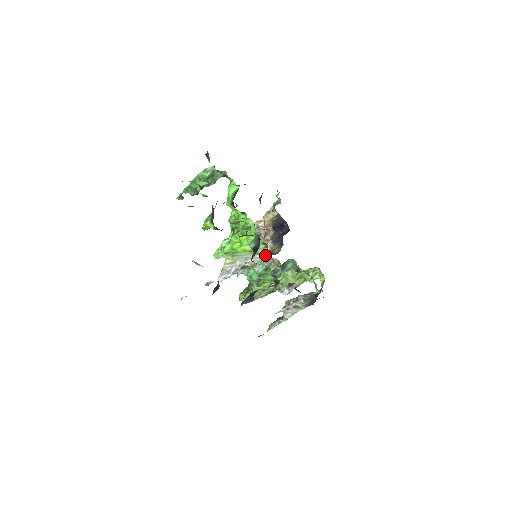
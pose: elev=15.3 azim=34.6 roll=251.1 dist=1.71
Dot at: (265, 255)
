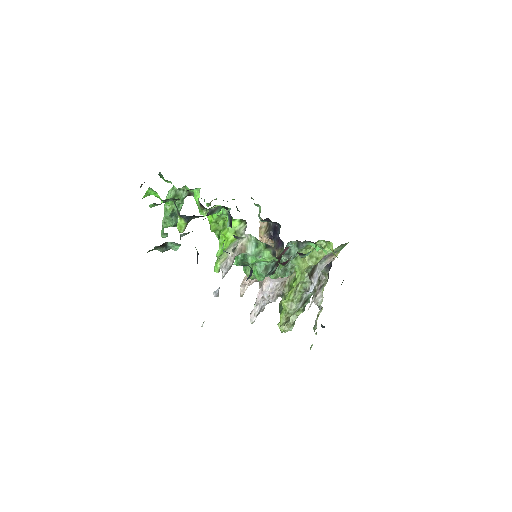
Dot at: occluded
